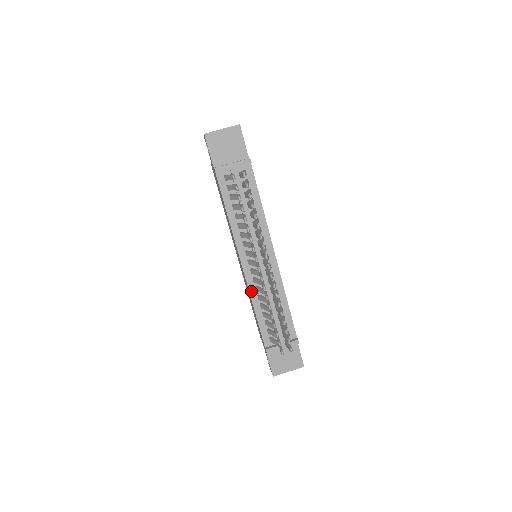
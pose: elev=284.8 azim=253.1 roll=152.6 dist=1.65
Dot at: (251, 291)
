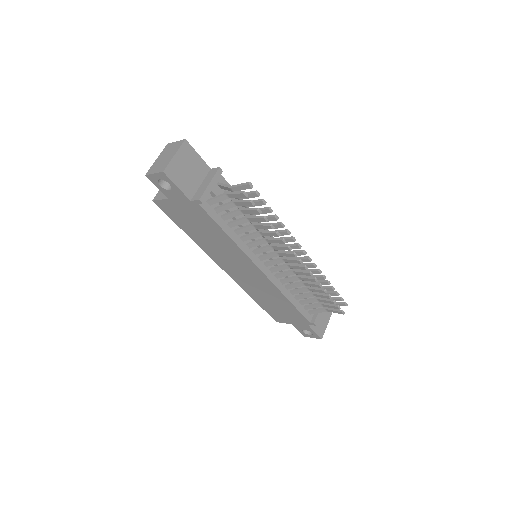
Dot at: (279, 288)
